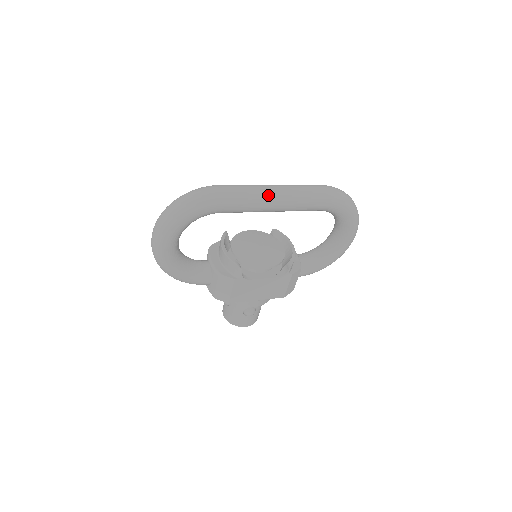
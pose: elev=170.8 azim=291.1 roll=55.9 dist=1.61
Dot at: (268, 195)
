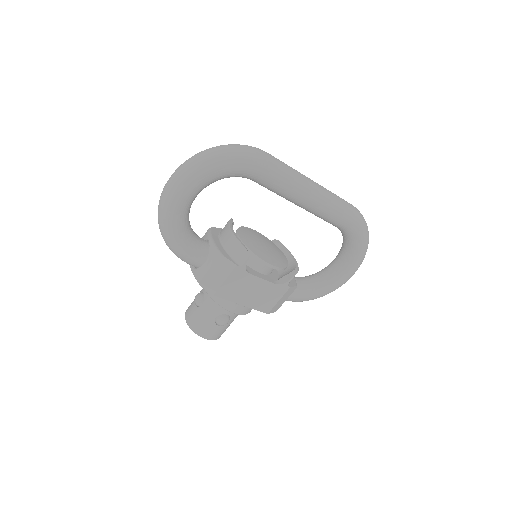
Dot at: (308, 184)
